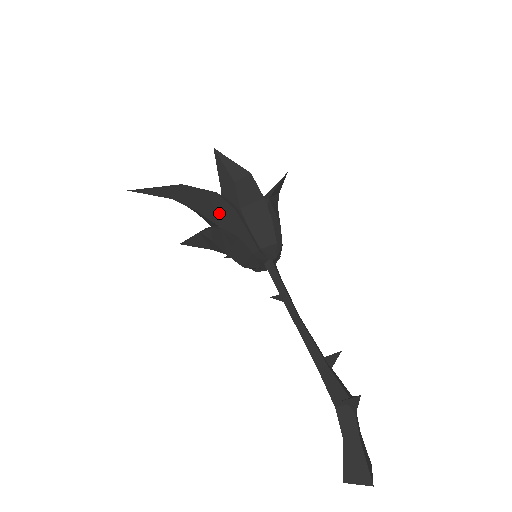
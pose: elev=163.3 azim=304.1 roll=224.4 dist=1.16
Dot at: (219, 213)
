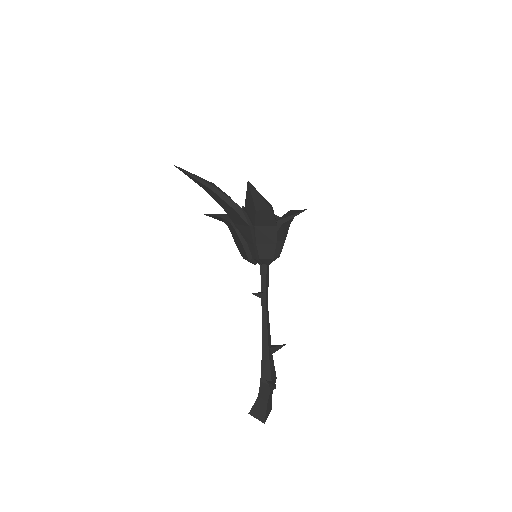
Dot at: (237, 220)
